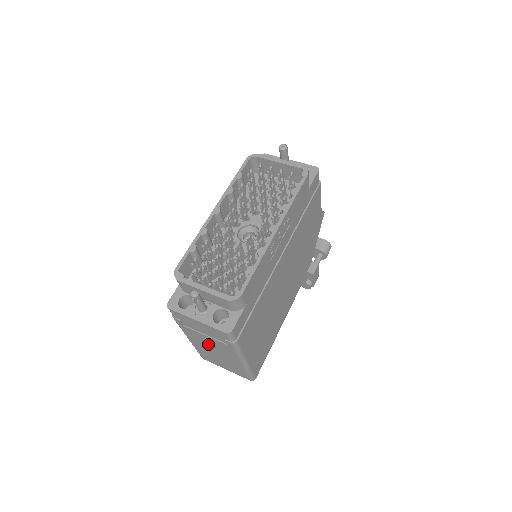
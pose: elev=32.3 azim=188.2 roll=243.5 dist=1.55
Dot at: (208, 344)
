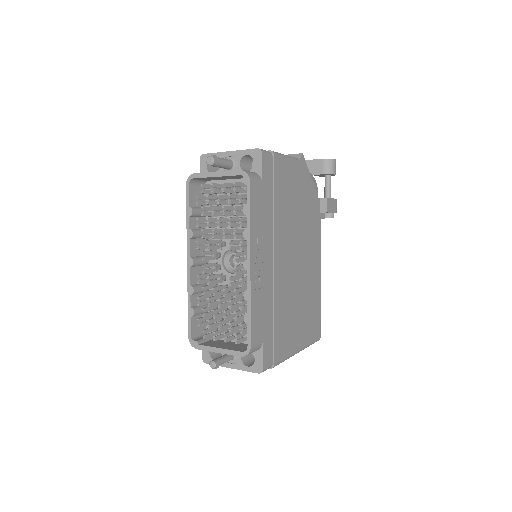
Dot at: occluded
